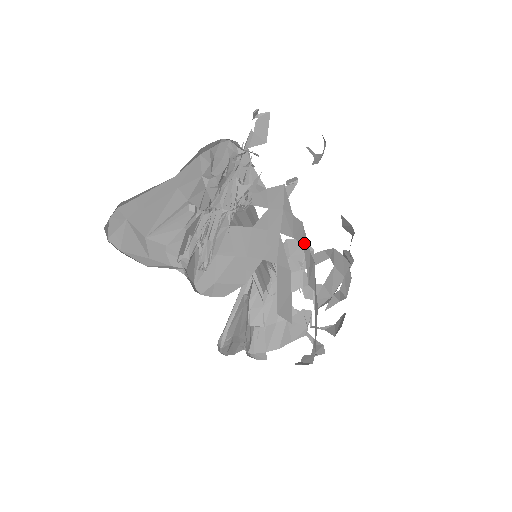
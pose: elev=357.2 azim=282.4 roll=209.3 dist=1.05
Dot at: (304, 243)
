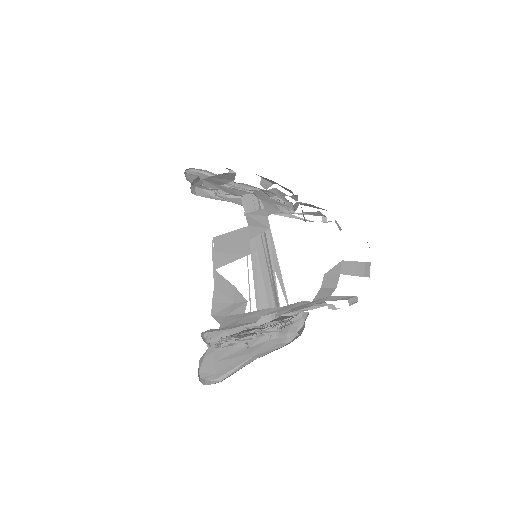
Dot at: (267, 210)
